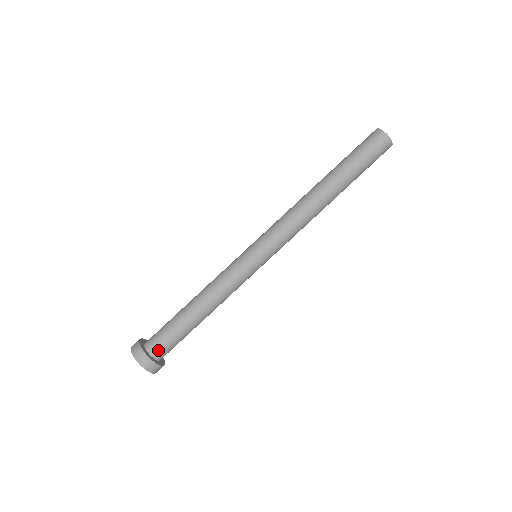
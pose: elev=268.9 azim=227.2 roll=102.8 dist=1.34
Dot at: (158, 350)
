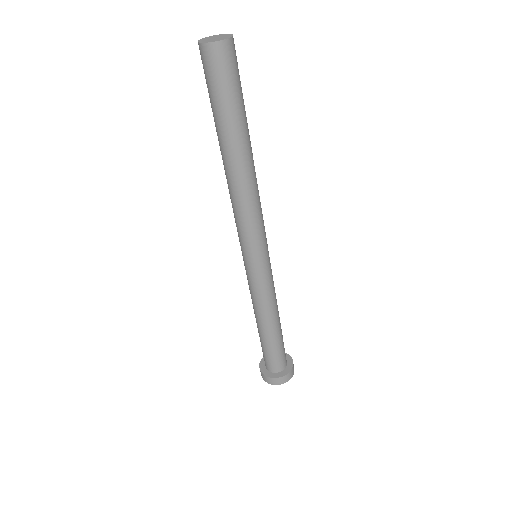
Dot at: (284, 362)
